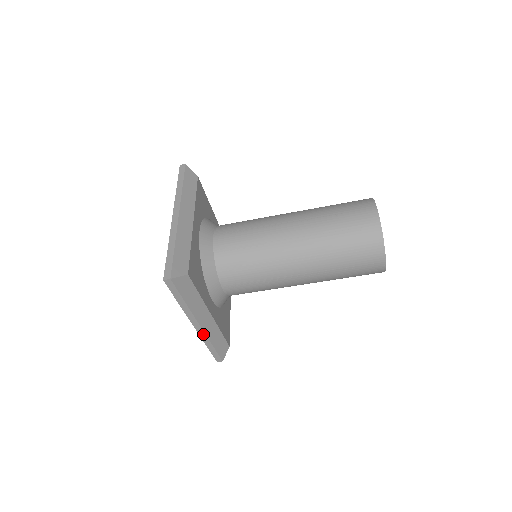
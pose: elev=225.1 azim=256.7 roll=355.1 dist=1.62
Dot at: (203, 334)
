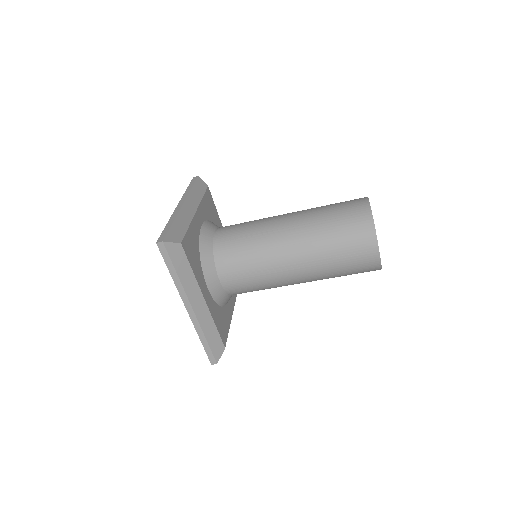
Dot at: (196, 321)
